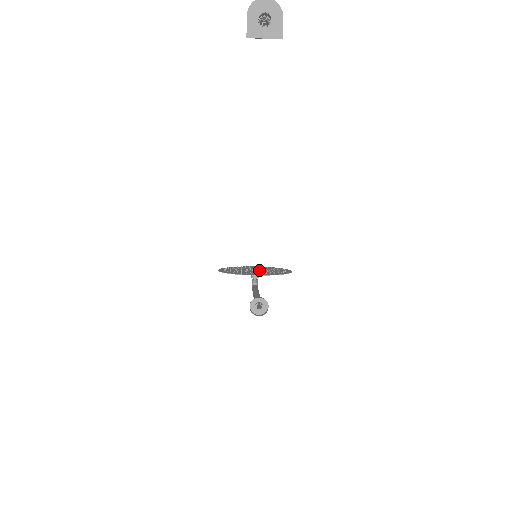
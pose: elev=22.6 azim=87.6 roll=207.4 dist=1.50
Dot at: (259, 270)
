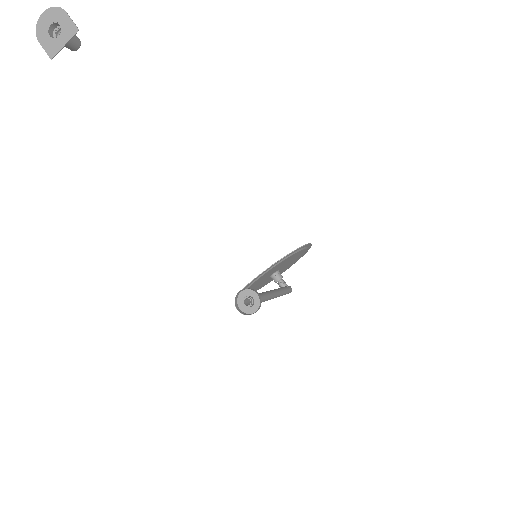
Dot at: occluded
